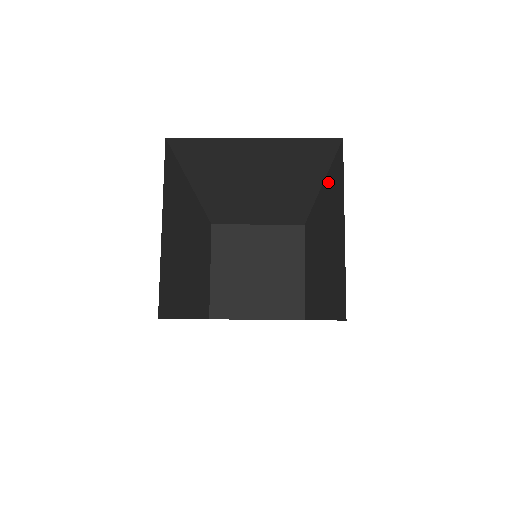
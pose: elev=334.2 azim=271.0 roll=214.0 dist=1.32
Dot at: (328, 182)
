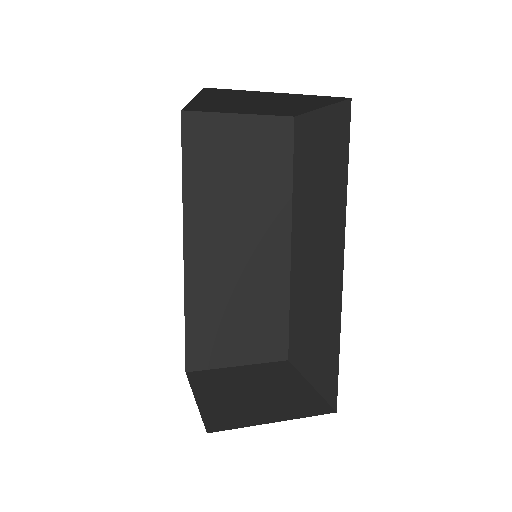
Dot at: (296, 181)
